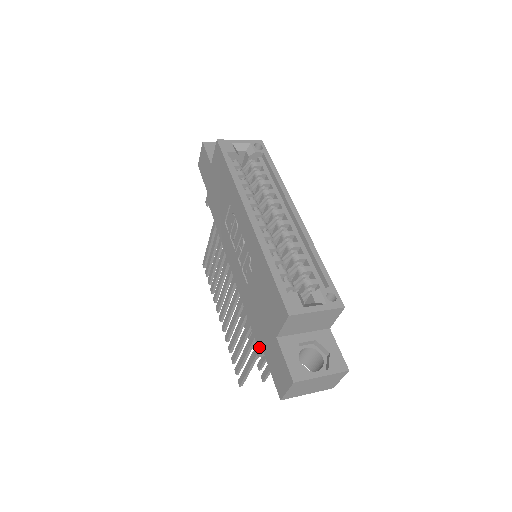
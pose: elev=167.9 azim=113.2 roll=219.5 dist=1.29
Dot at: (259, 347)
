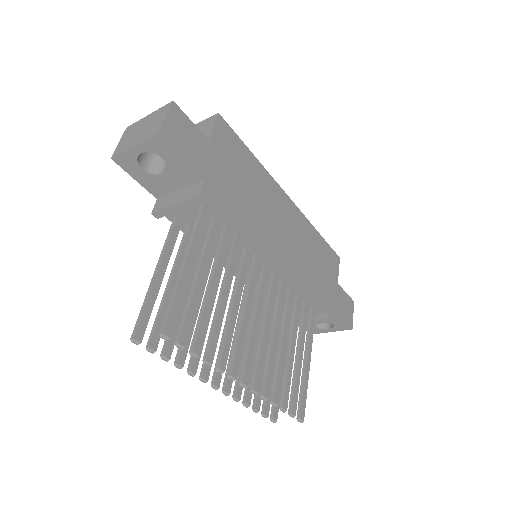
Dot at: occluded
